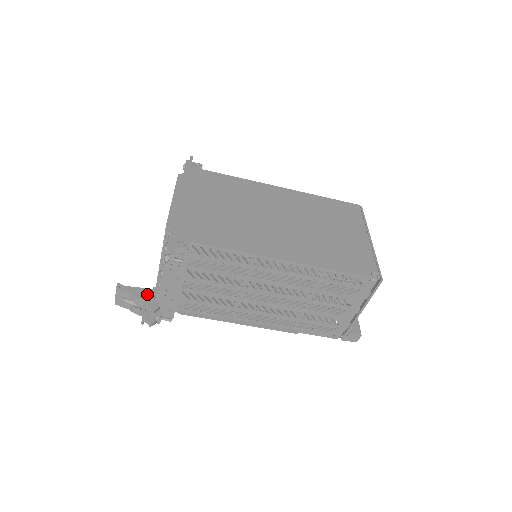
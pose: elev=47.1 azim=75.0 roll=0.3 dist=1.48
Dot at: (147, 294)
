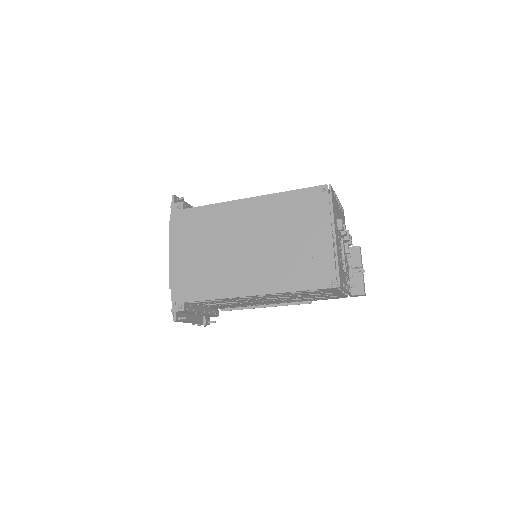
Dot at: occluded
